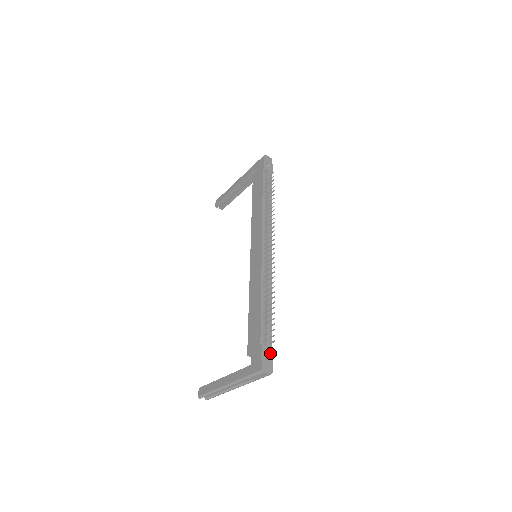
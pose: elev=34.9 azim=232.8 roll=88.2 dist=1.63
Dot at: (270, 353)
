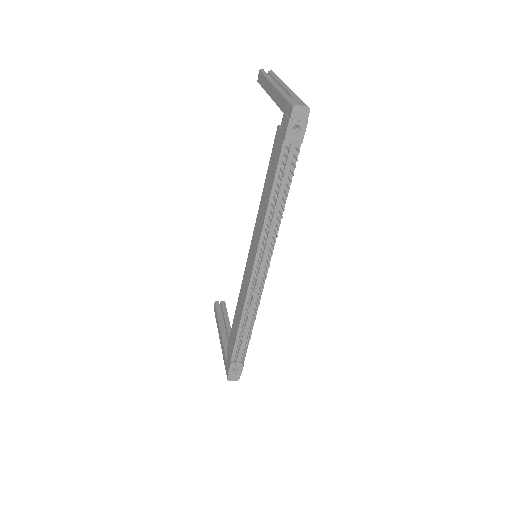
Dot at: (240, 367)
